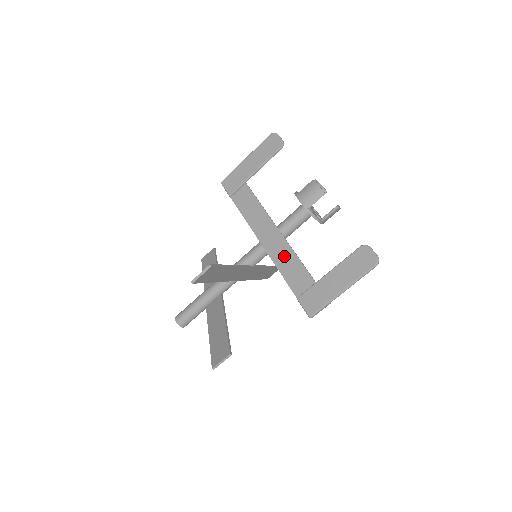
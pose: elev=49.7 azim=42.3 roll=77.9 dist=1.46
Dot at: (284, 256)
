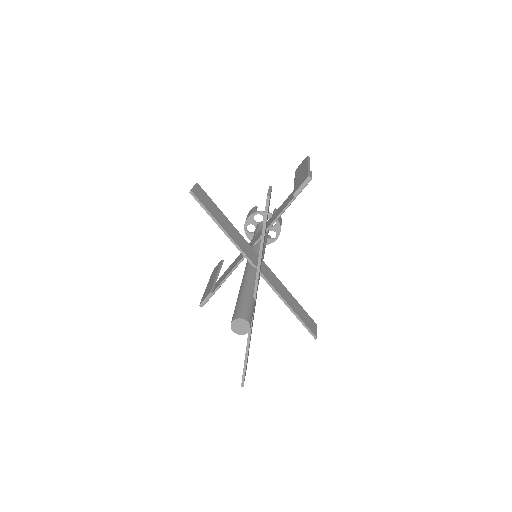
Dot at: (268, 223)
